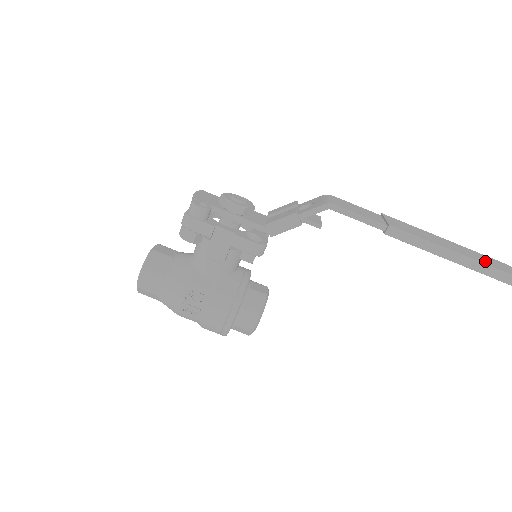
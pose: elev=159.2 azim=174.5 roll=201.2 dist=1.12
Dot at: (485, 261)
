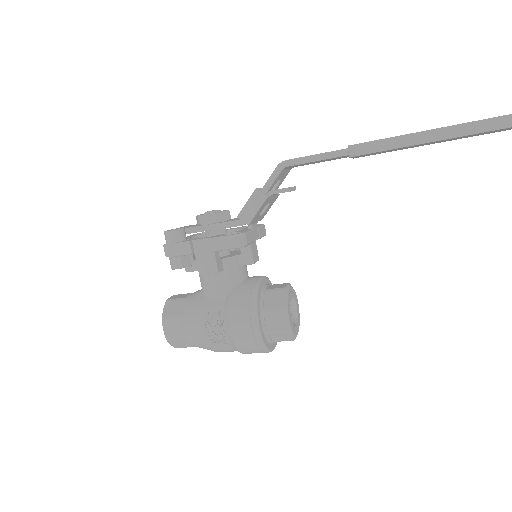
Dot at: occluded
